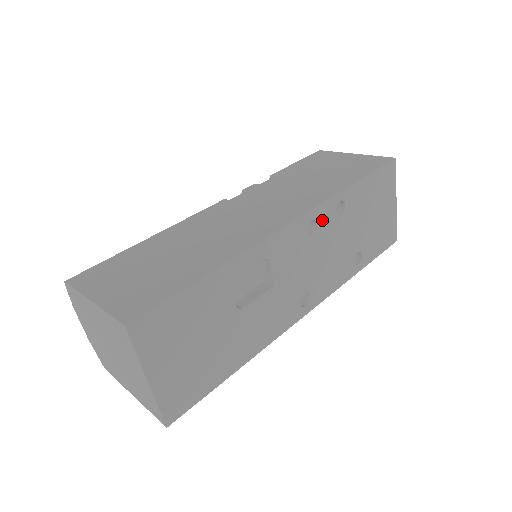
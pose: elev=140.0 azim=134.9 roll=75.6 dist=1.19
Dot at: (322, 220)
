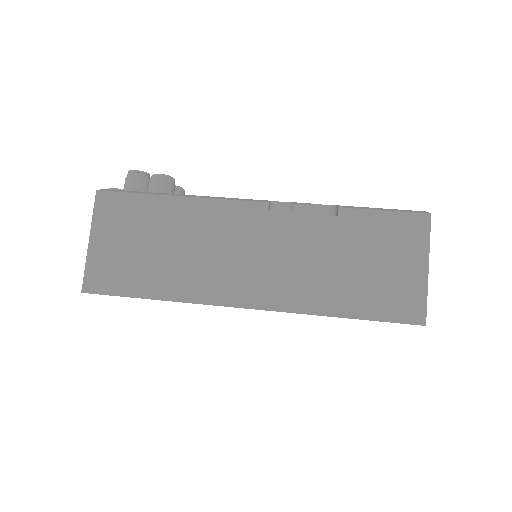
Dot at: occluded
